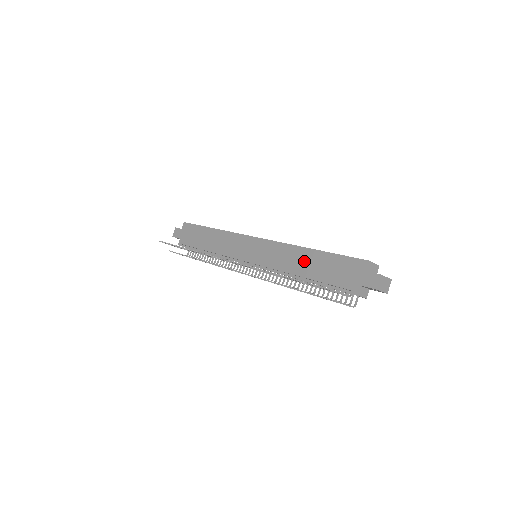
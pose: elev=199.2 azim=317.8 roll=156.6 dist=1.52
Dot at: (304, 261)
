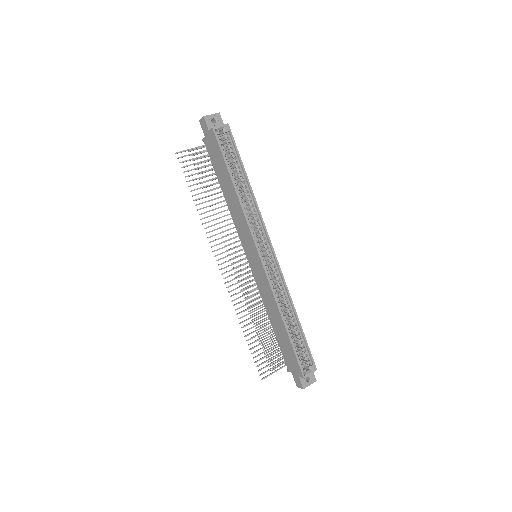
Dot at: (276, 320)
